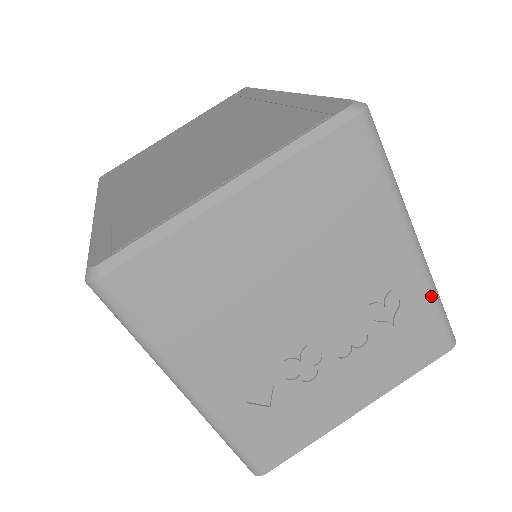
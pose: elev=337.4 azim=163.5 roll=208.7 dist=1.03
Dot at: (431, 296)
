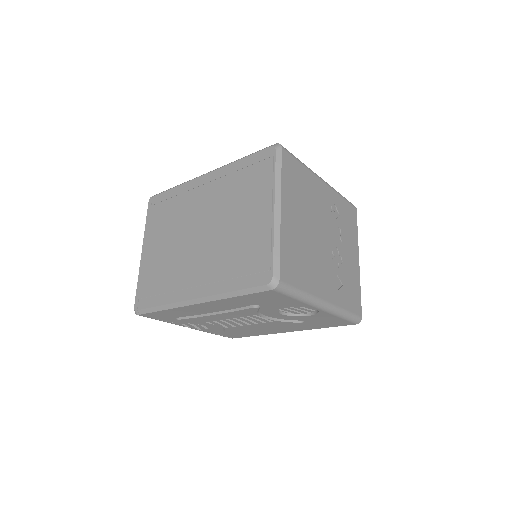
Dot at: (338, 194)
